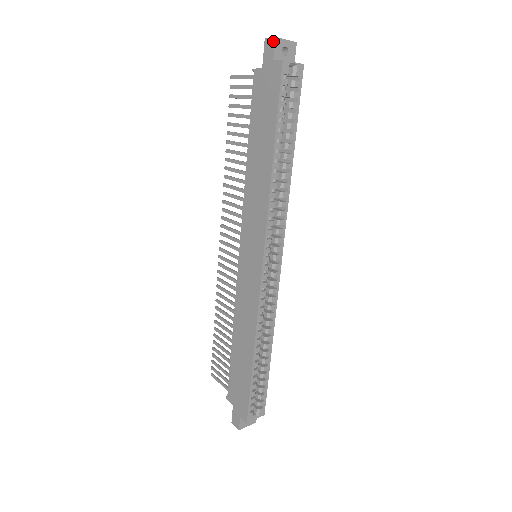
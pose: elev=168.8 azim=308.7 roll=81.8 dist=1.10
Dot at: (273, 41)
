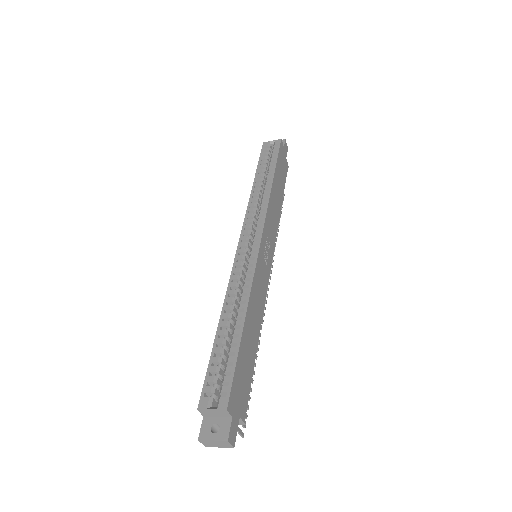
Dot at: occluded
